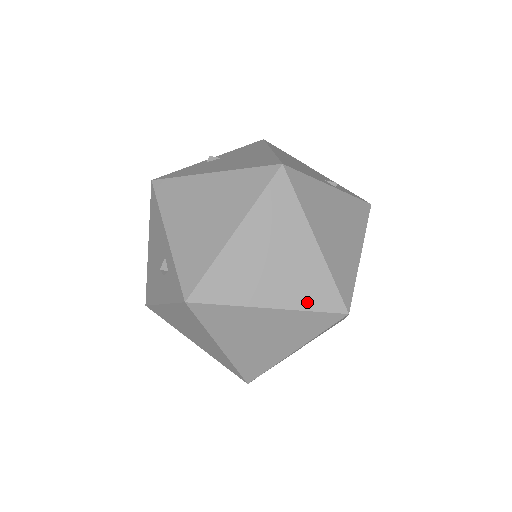
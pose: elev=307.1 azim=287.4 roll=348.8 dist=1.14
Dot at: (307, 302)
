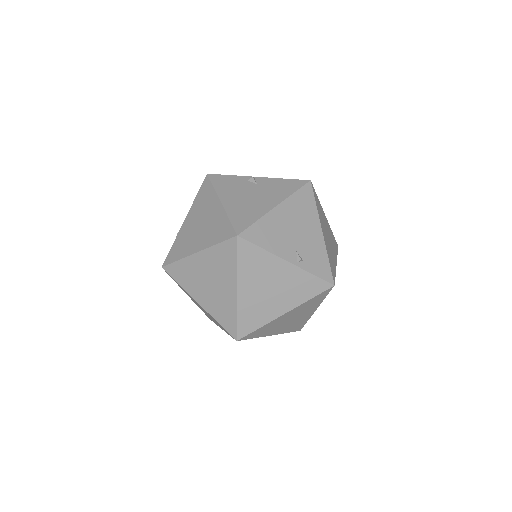
Dot at: (218, 317)
